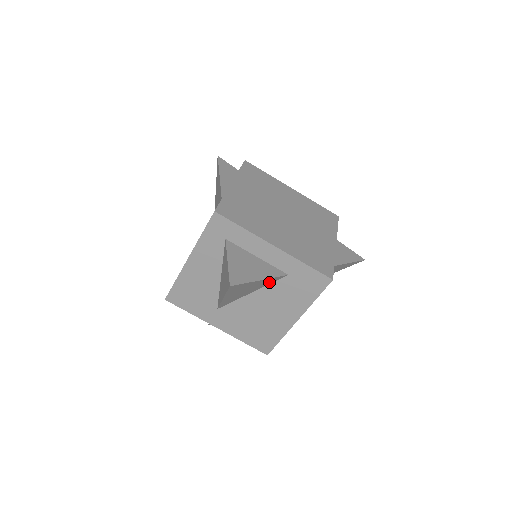
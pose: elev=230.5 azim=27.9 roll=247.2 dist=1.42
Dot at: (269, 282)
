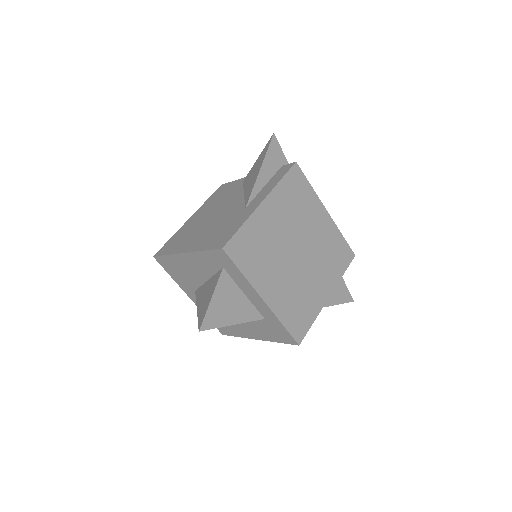
Dot at: occluded
